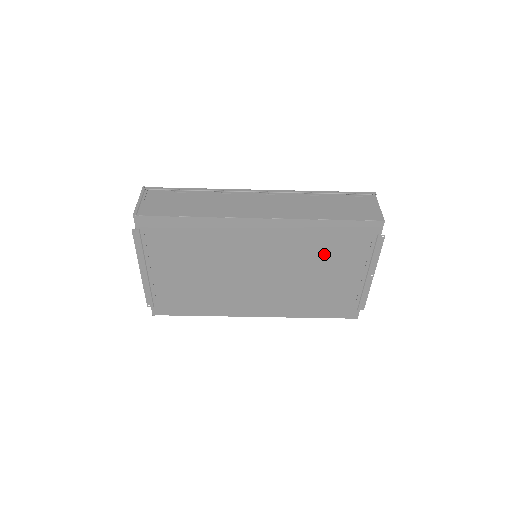
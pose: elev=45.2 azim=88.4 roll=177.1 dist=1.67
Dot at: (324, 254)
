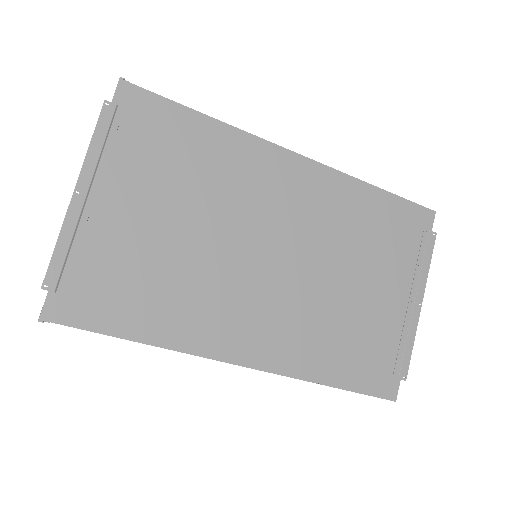
Dot at: (366, 246)
